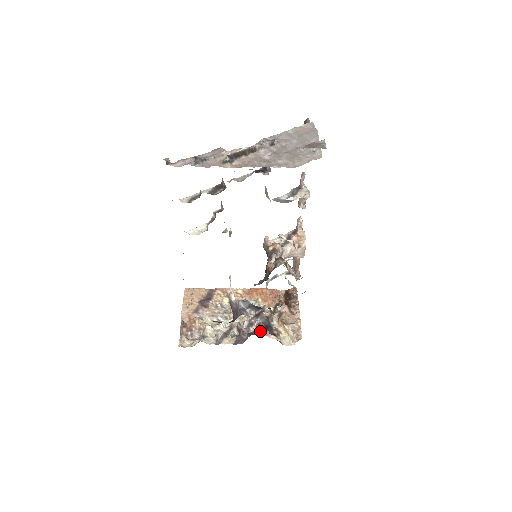
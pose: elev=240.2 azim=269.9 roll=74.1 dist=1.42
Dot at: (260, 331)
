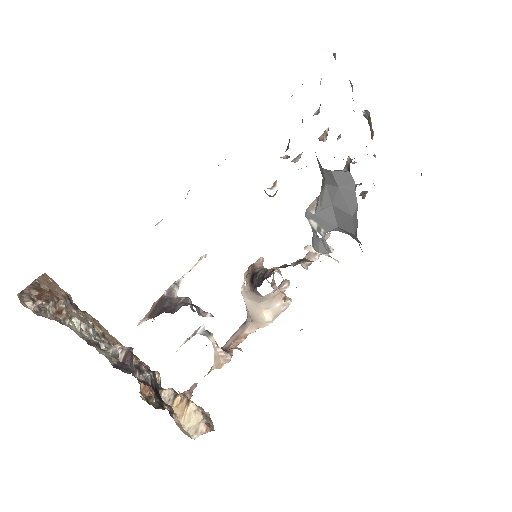
Dot at: (151, 385)
